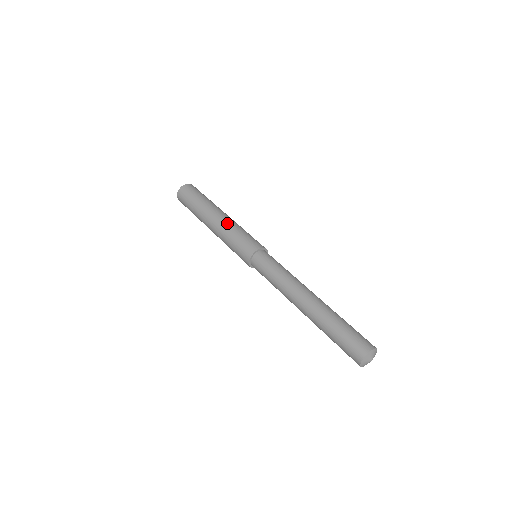
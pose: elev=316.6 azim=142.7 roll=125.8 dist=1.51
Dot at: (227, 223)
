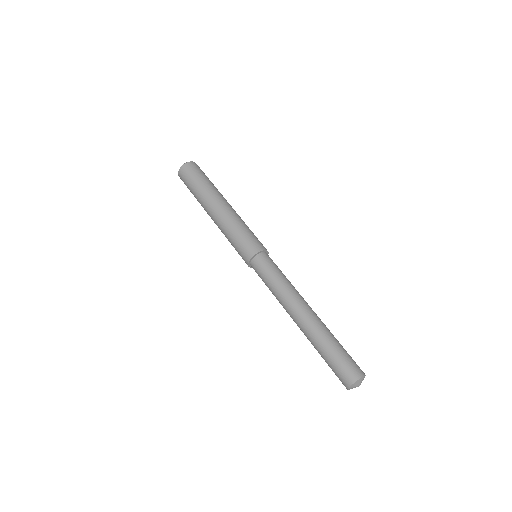
Dot at: (223, 221)
